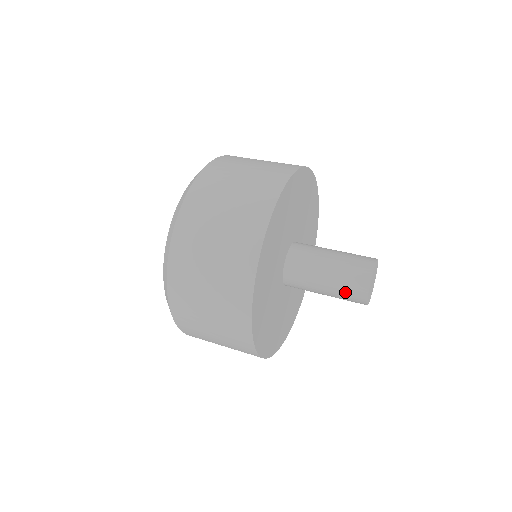
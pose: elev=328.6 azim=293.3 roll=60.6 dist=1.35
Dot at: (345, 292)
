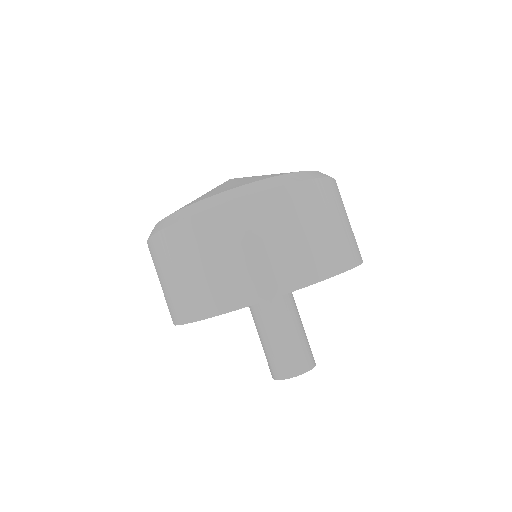
Dot at: (270, 359)
